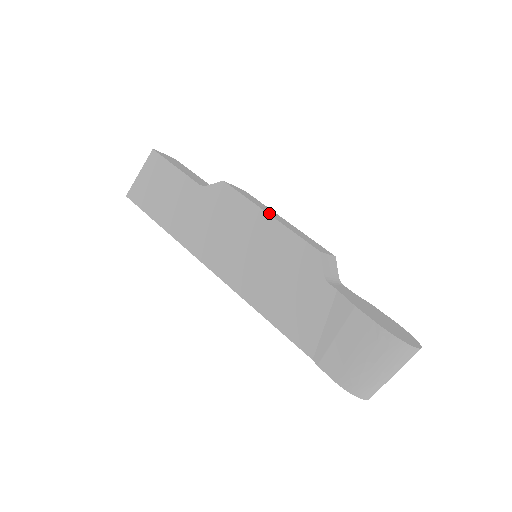
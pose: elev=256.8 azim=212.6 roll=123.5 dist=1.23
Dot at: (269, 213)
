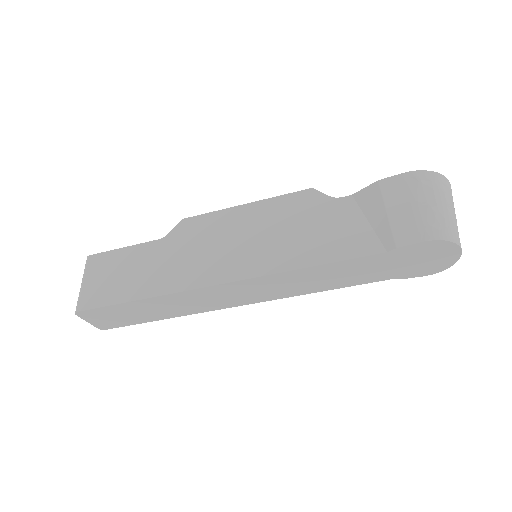
Dot at: occluded
